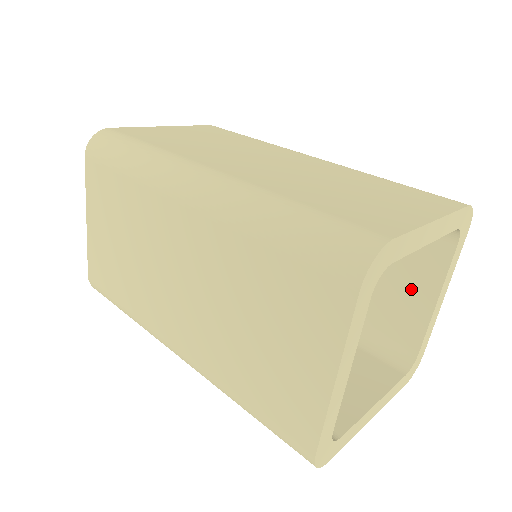
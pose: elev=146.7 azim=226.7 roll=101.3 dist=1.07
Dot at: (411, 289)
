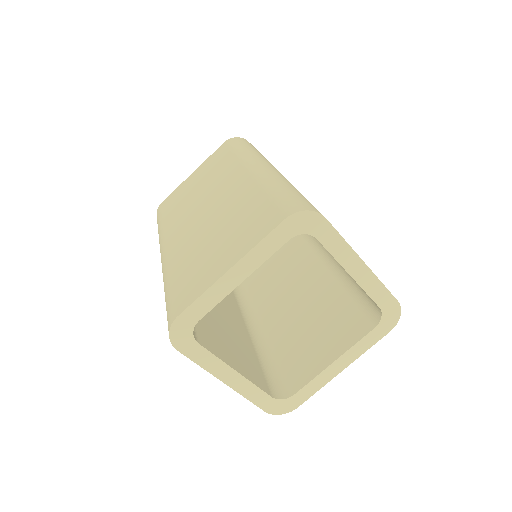
Dot at: occluded
